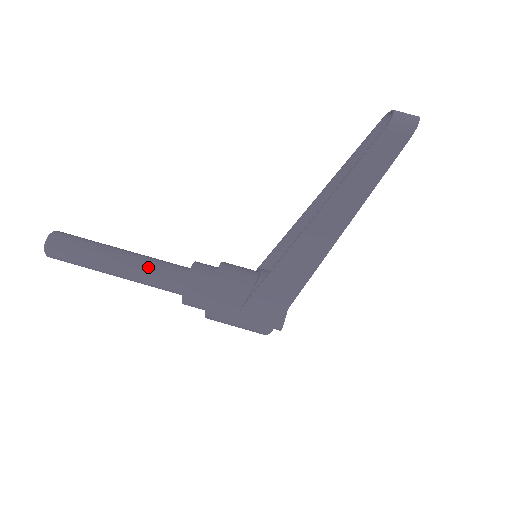
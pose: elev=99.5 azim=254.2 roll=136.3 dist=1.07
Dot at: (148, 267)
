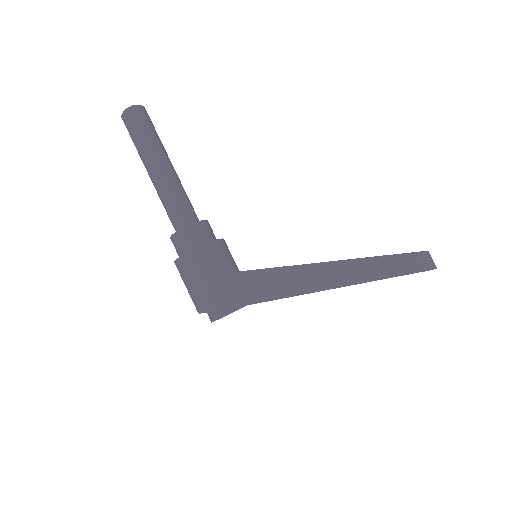
Dot at: (180, 190)
